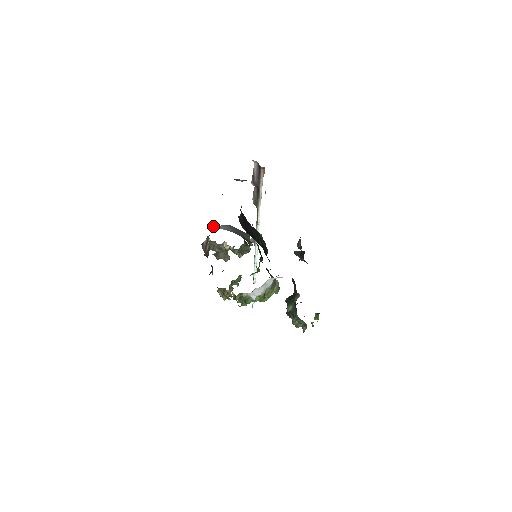
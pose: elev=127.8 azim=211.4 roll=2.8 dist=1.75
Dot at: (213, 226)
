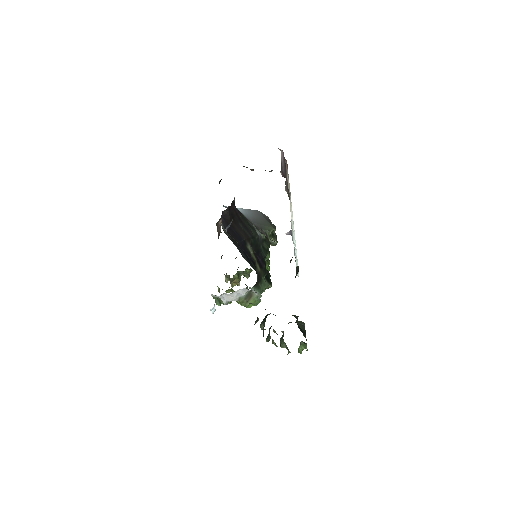
Dot at: occluded
